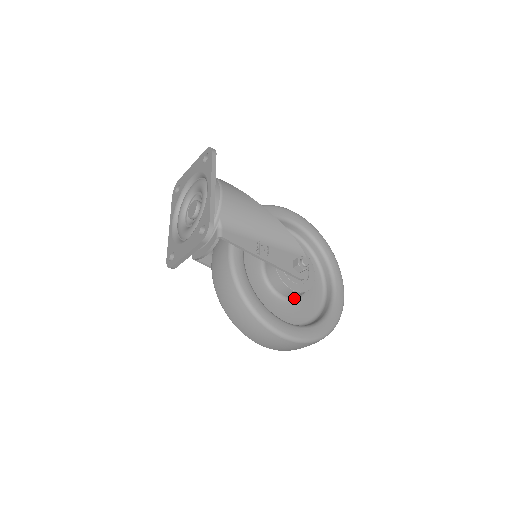
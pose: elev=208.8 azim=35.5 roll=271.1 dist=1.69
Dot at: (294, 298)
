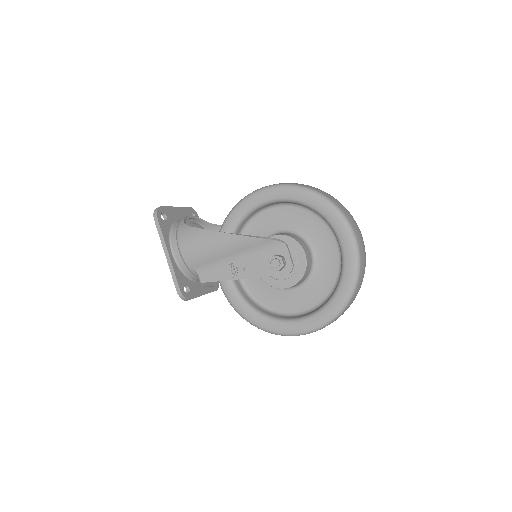
Dot at: (302, 282)
